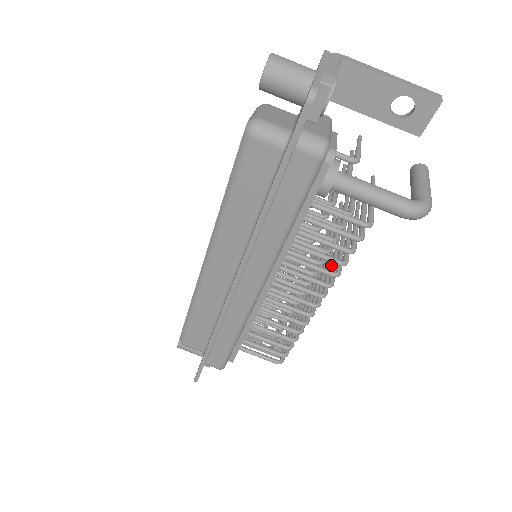
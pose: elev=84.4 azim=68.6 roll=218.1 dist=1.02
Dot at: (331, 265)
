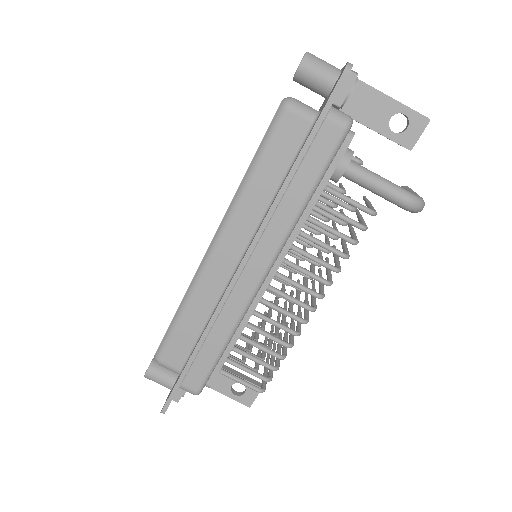
Dot at: (326, 273)
